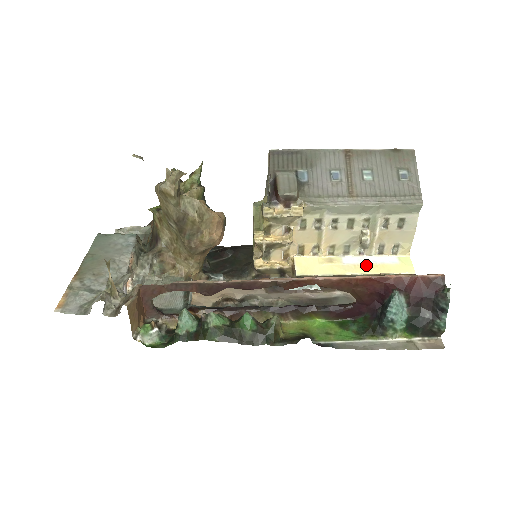
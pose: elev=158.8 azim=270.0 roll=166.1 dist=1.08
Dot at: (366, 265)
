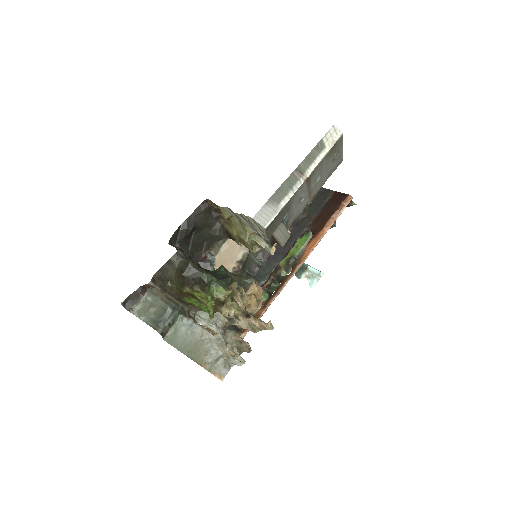
Dot at: occluded
